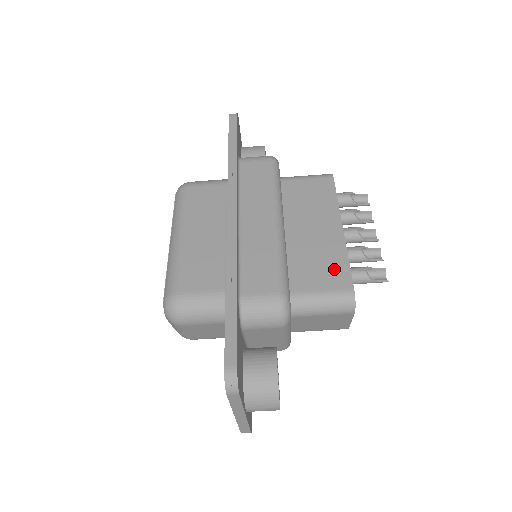
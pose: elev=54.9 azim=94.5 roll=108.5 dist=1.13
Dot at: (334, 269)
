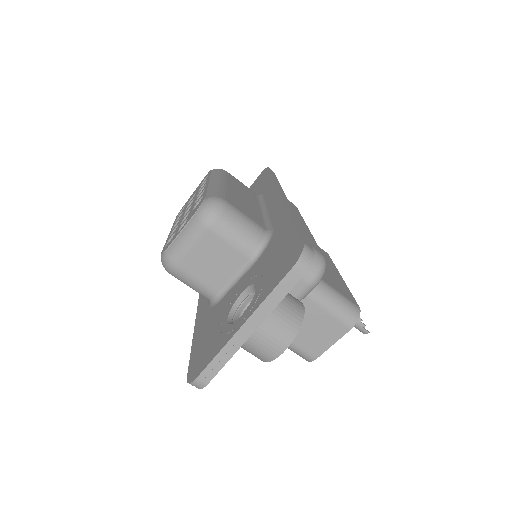
Dot at: (343, 288)
